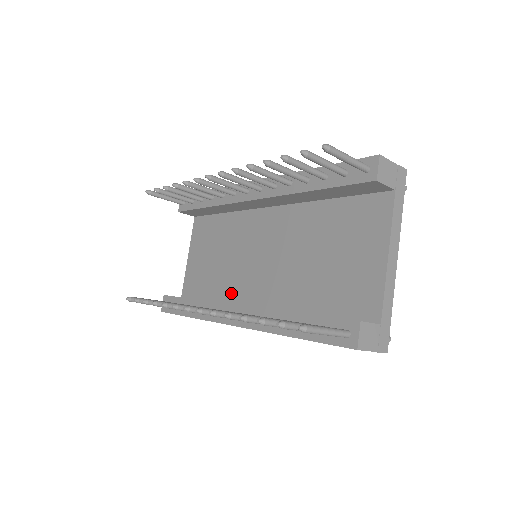
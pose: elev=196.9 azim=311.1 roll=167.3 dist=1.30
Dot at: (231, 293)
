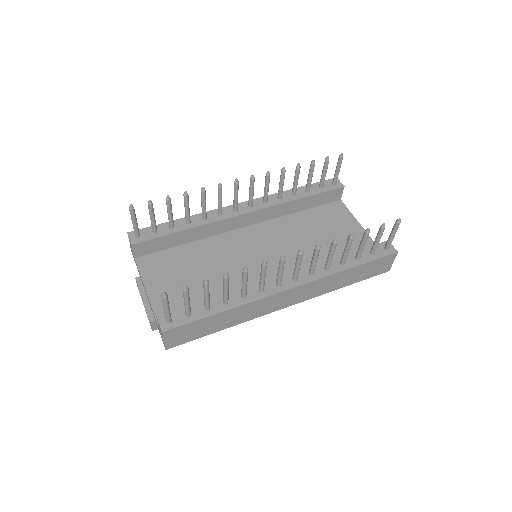
Dot at: occluded
